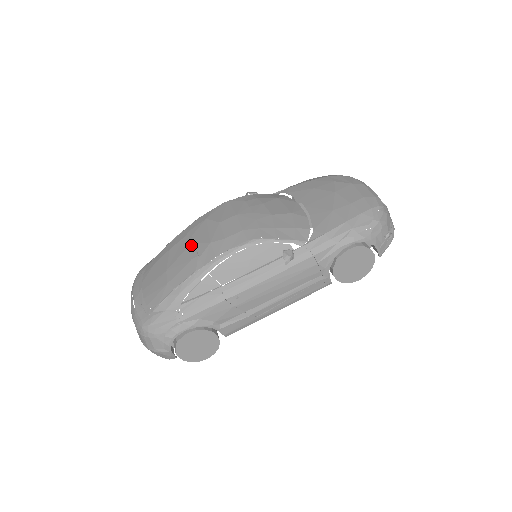
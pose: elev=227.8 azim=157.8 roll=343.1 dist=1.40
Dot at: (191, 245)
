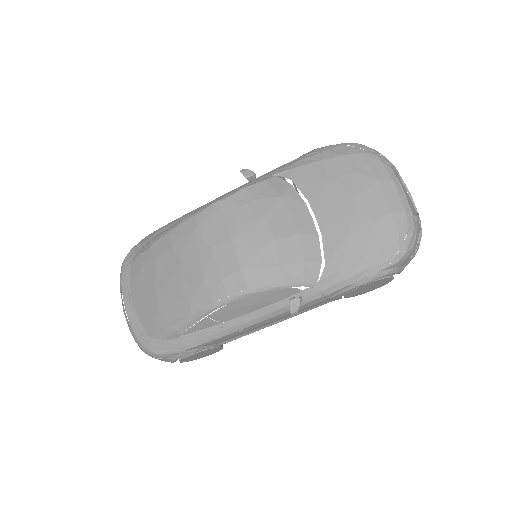
Dot at: (181, 271)
